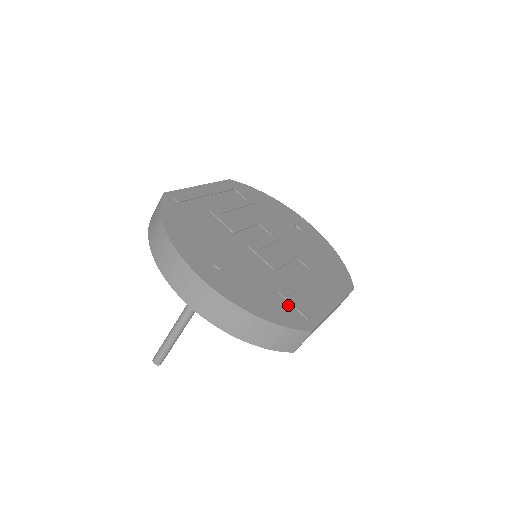
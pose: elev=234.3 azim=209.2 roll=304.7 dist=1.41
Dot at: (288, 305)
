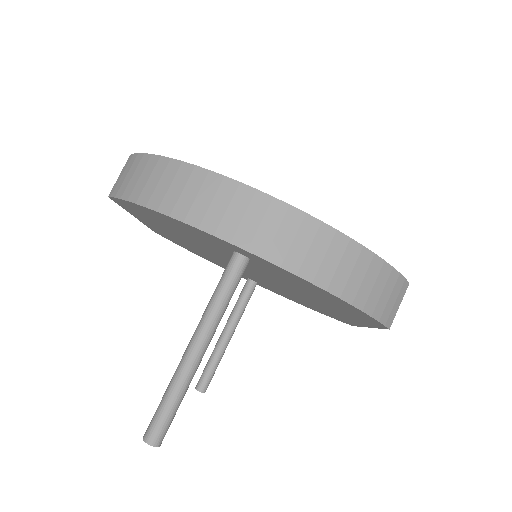
Dot at: occluded
